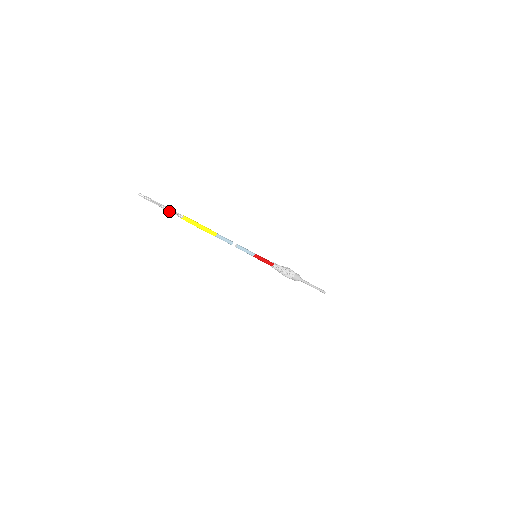
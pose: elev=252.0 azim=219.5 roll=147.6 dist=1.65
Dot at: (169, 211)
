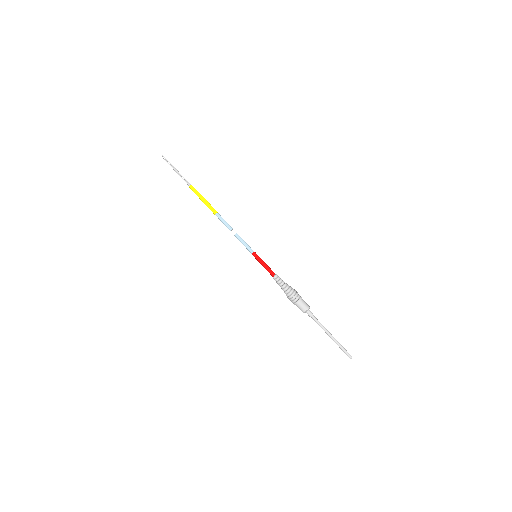
Dot at: (181, 177)
